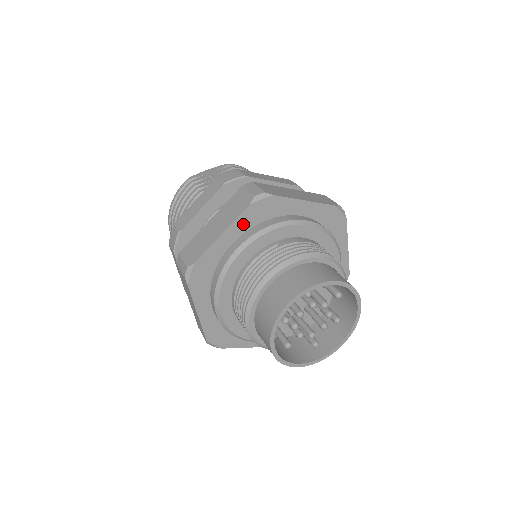
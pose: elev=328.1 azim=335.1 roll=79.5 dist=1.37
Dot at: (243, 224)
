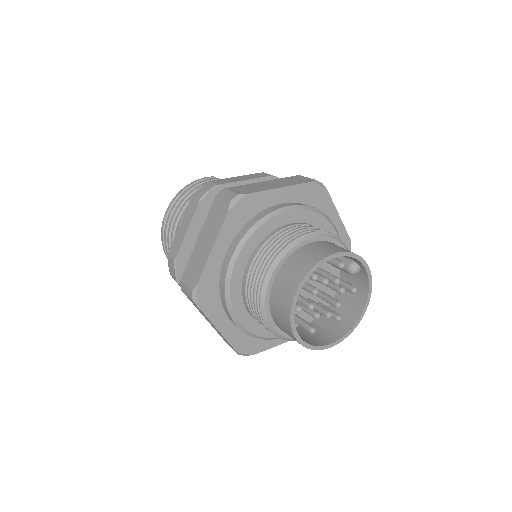
Dot at: (297, 194)
